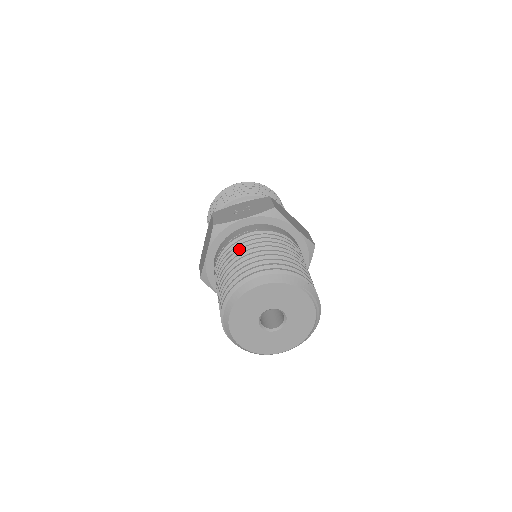
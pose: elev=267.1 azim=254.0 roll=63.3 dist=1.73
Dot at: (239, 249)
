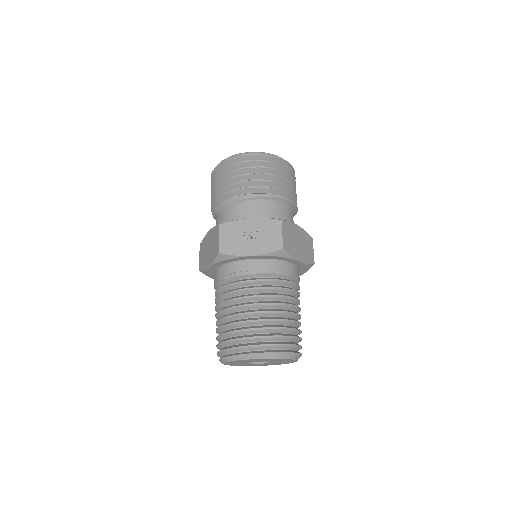
Dot at: (241, 298)
